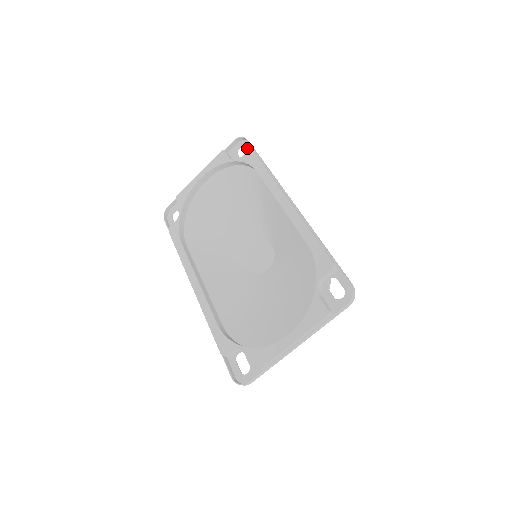
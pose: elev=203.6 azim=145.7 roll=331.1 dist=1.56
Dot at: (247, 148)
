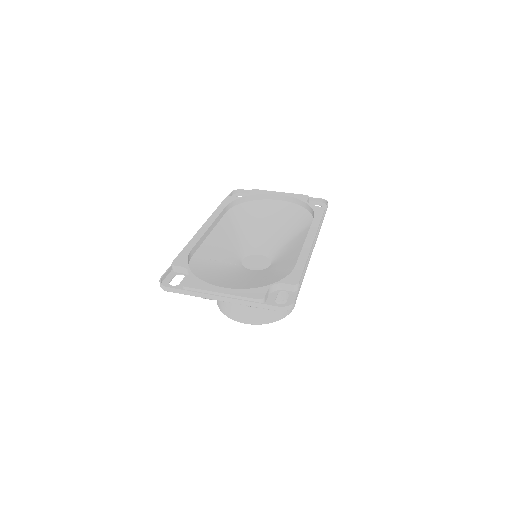
Dot at: occluded
